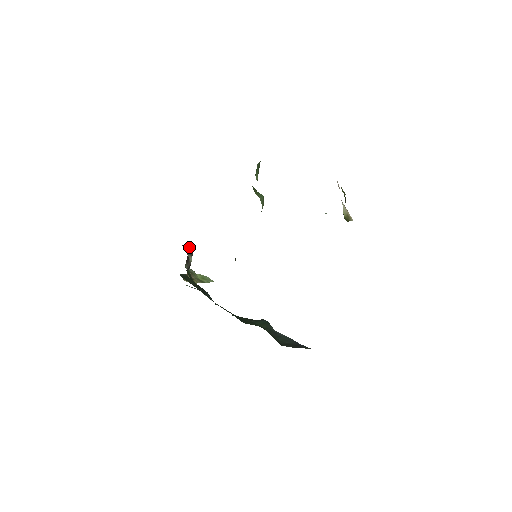
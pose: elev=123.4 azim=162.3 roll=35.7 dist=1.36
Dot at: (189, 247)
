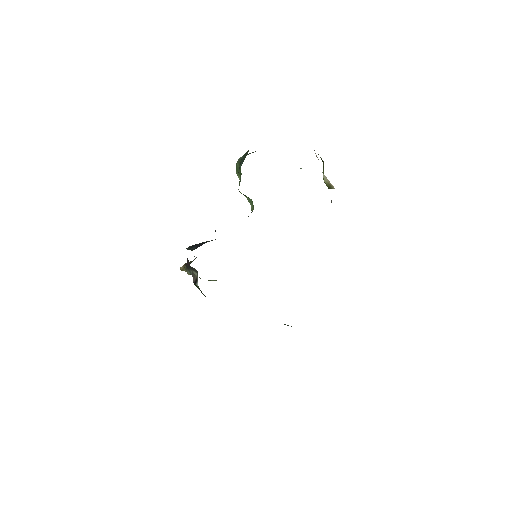
Dot at: (193, 268)
